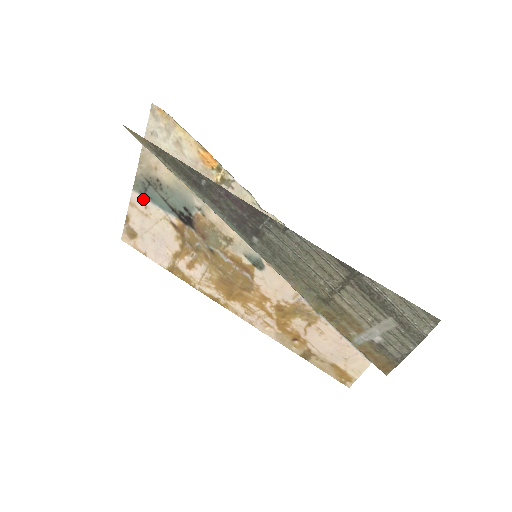
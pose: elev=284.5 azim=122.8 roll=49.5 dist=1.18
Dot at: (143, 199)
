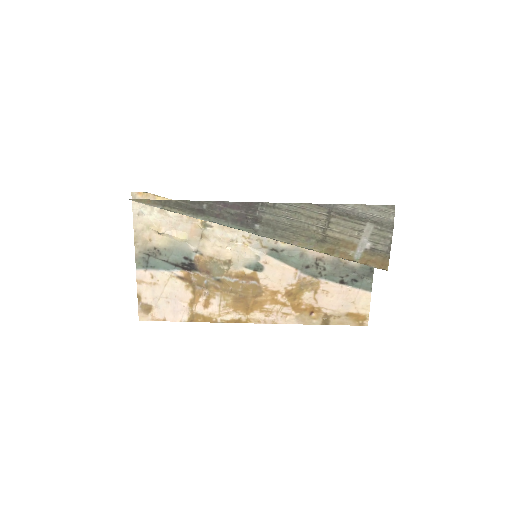
Dot at: (147, 272)
